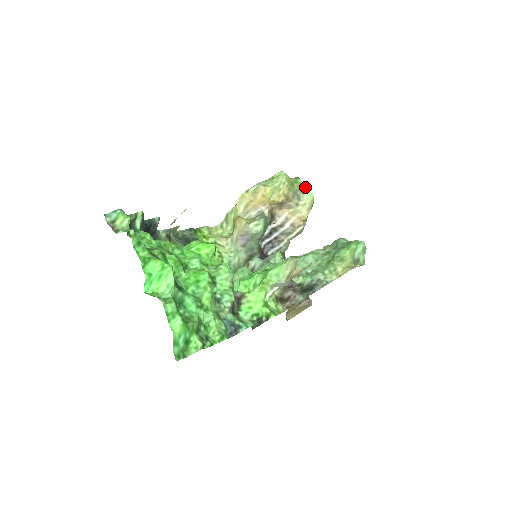
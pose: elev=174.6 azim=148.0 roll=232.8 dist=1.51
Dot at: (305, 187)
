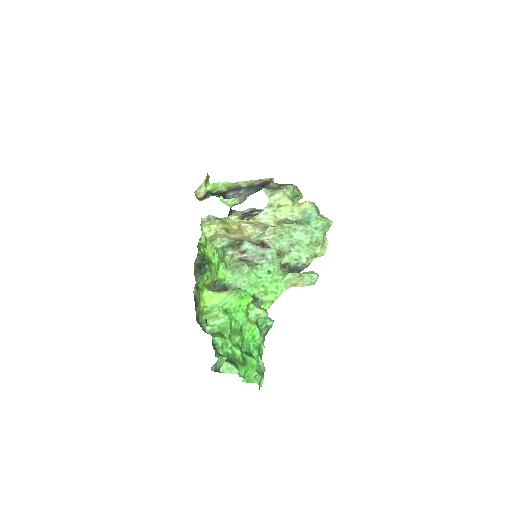
Dot at: (298, 193)
